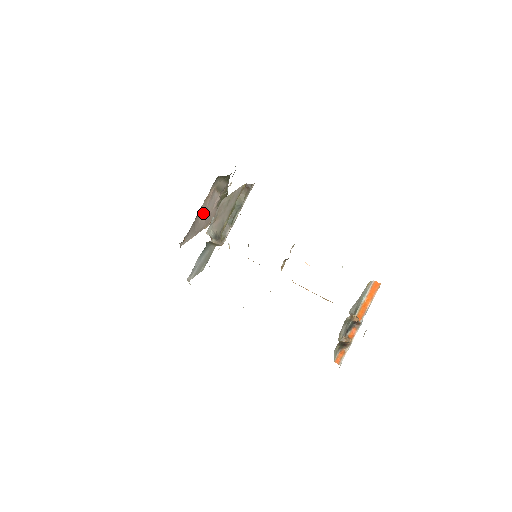
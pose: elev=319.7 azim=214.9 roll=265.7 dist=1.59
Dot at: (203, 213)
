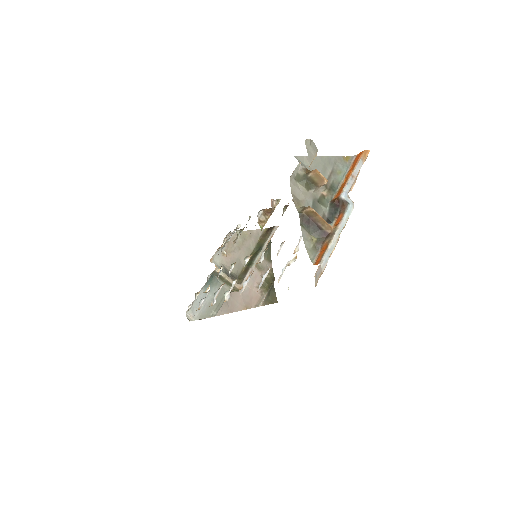
Dot at: occluded
